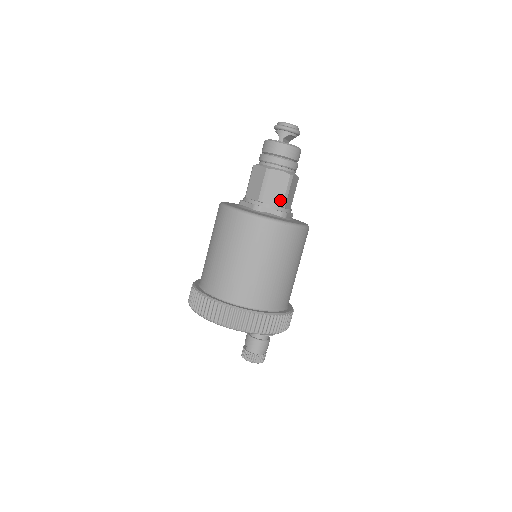
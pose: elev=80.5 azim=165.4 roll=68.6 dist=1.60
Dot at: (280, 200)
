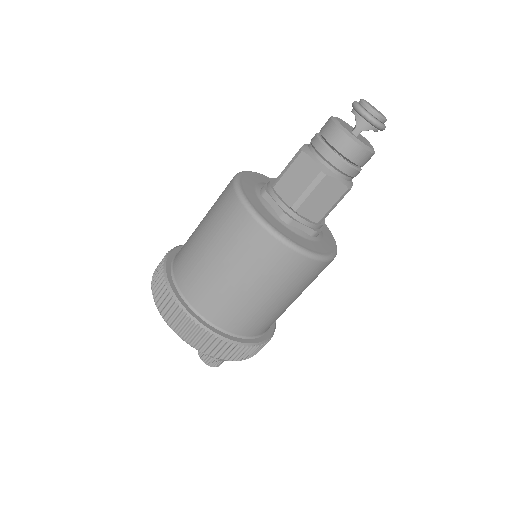
Dot at: (320, 215)
